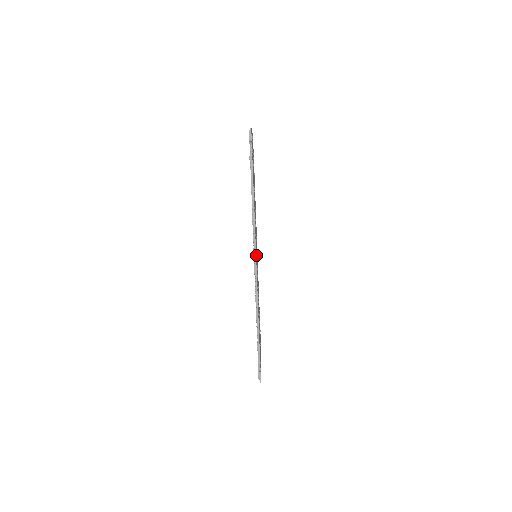
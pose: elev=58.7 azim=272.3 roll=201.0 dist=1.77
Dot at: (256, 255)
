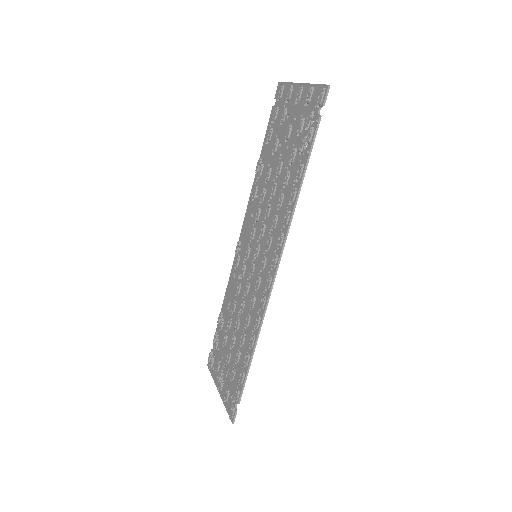
Dot at: (275, 264)
